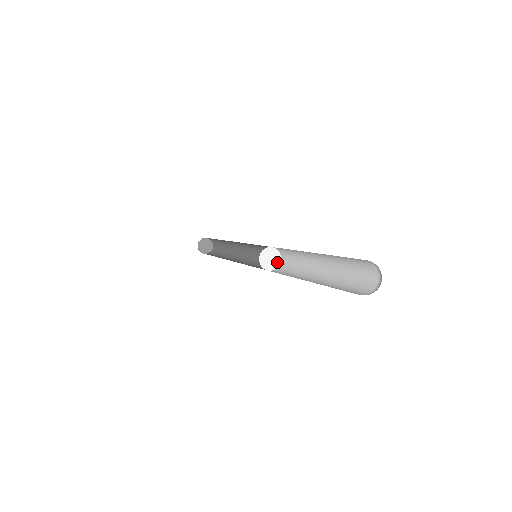
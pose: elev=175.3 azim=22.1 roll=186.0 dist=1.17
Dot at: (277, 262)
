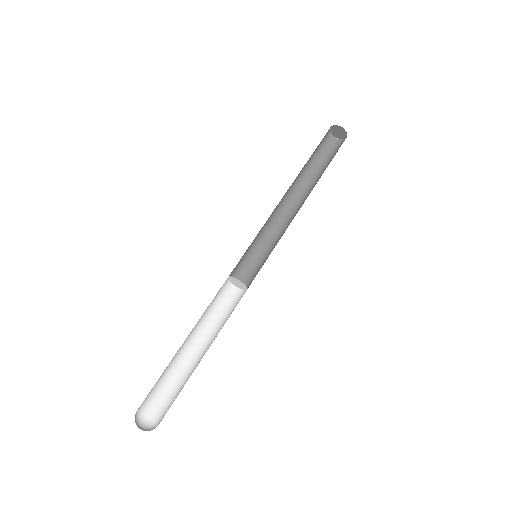
Dot at: (245, 287)
